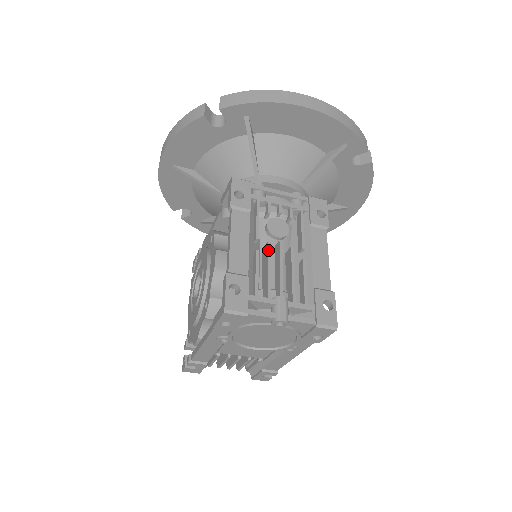
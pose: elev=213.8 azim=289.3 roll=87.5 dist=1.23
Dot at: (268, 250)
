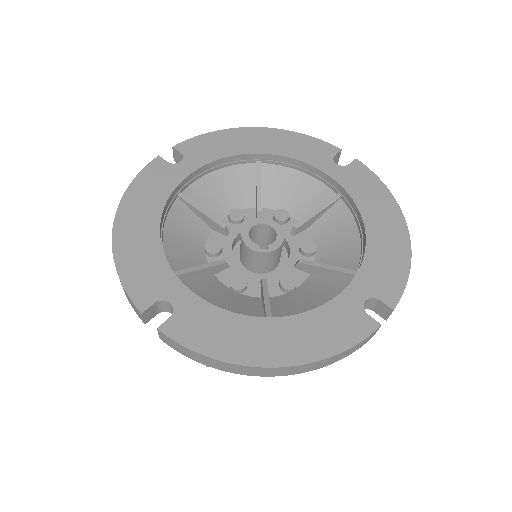
Dot at: occluded
